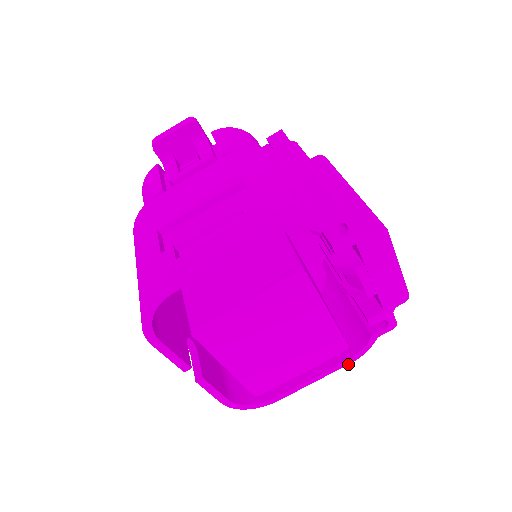
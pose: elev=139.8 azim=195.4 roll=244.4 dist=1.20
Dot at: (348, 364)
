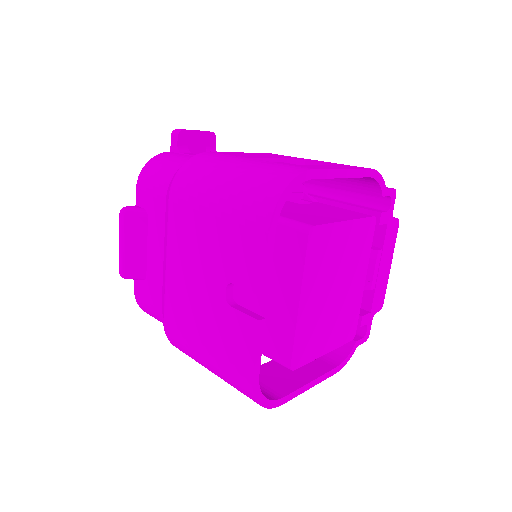
Dot at: occluded
